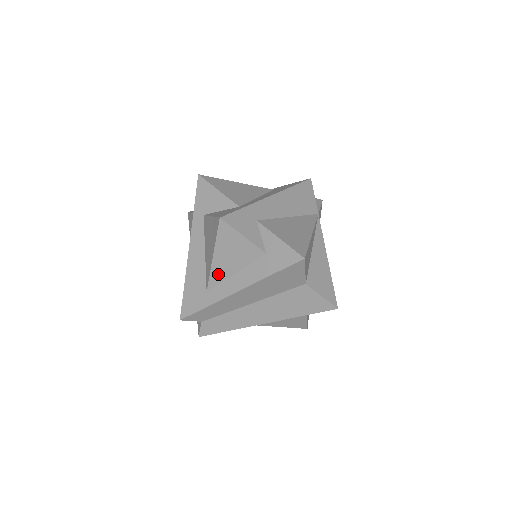
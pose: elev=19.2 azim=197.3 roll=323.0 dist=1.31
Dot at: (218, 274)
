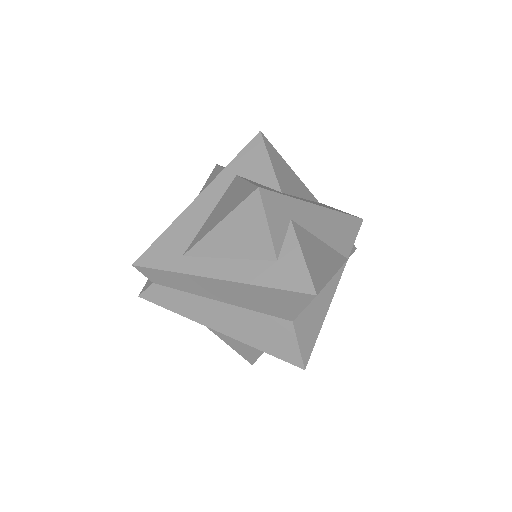
Dot at: (209, 246)
